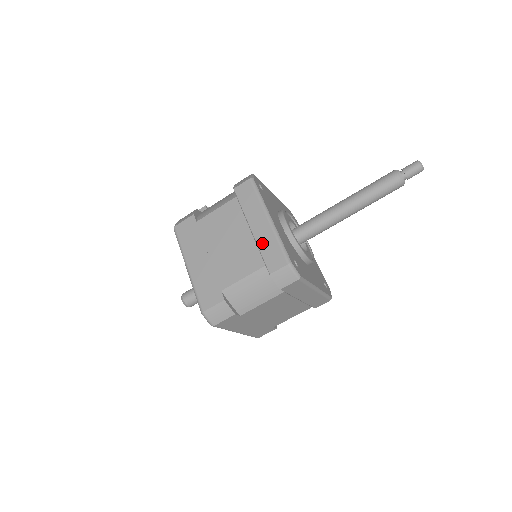
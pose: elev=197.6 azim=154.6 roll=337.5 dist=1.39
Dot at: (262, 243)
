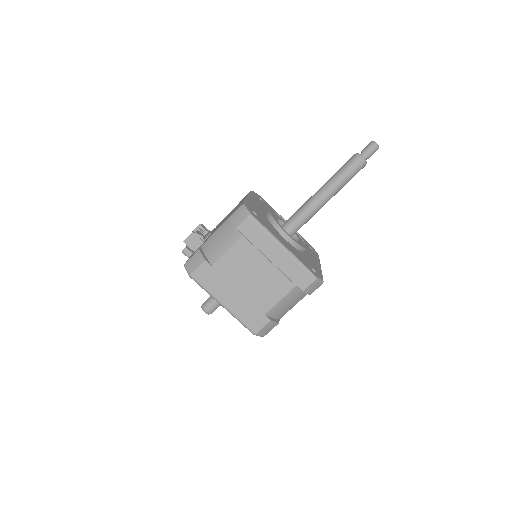
Dot at: (286, 269)
